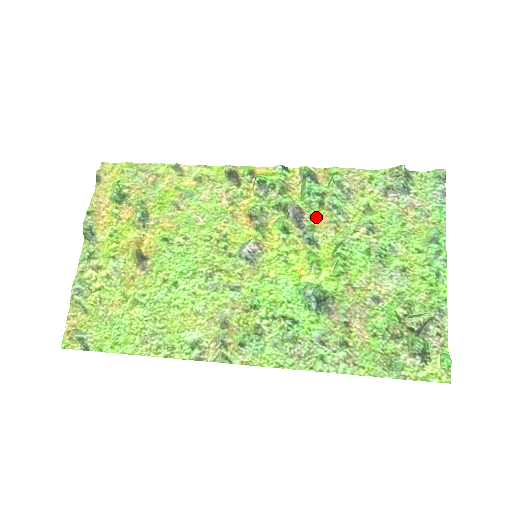
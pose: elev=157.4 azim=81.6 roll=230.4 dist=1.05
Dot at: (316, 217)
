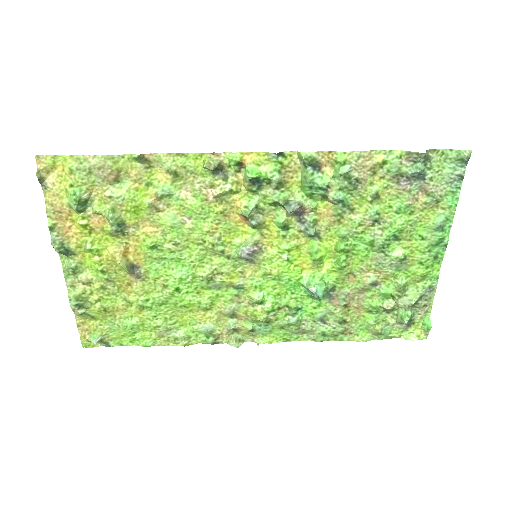
Dot at: (318, 209)
